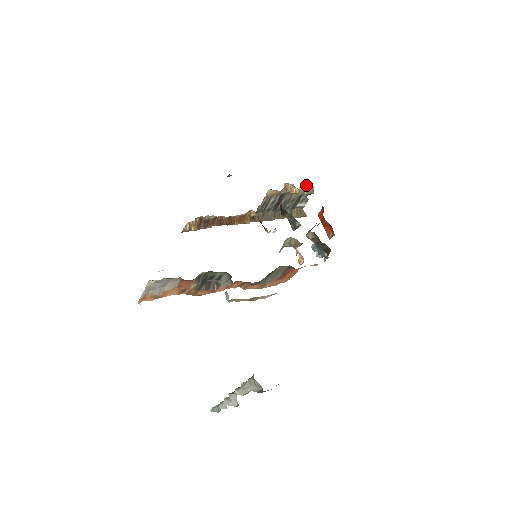
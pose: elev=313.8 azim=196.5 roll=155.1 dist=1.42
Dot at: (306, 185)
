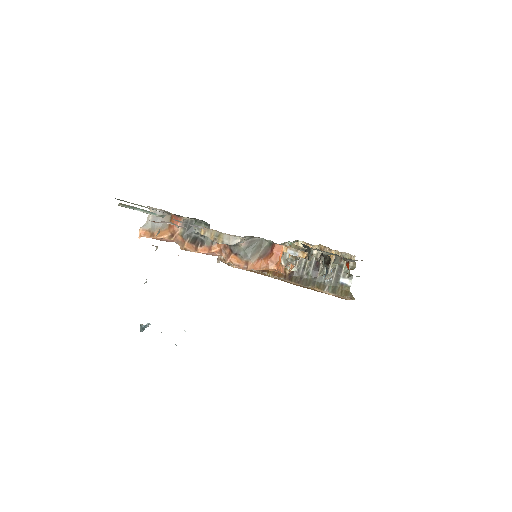
Dot at: (346, 257)
